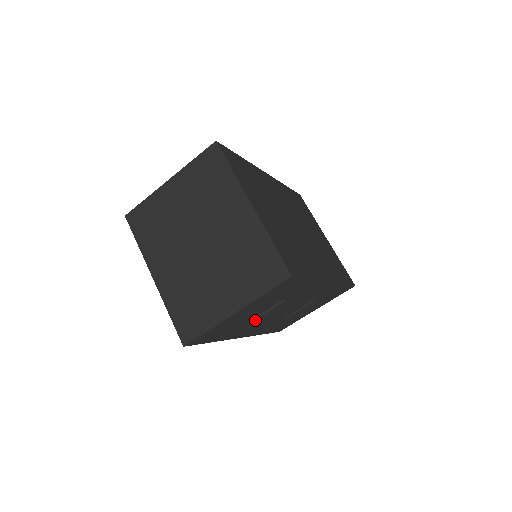
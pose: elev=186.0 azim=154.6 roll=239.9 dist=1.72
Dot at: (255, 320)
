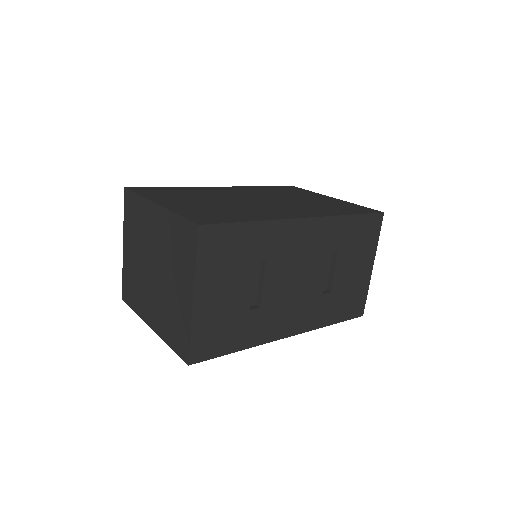
Dot at: (262, 304)
